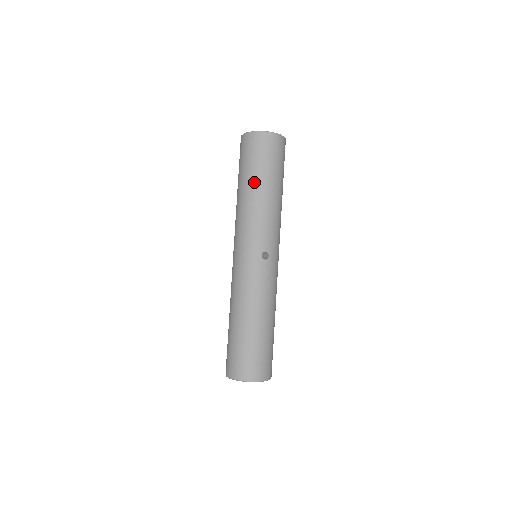
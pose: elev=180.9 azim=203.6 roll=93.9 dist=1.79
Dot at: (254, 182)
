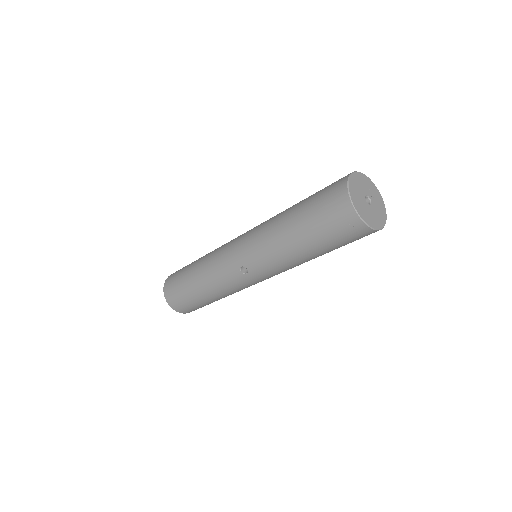
Dot at: (296, 223)
